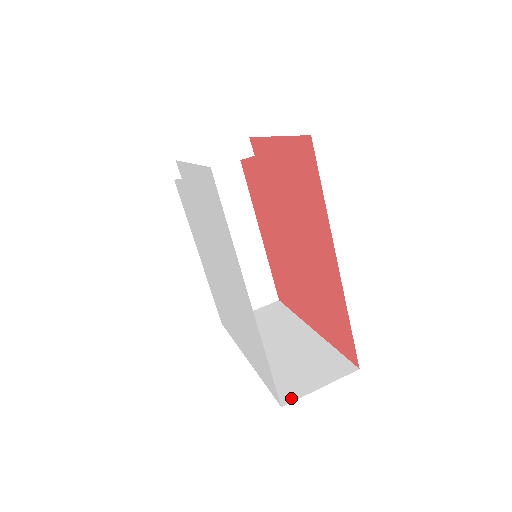
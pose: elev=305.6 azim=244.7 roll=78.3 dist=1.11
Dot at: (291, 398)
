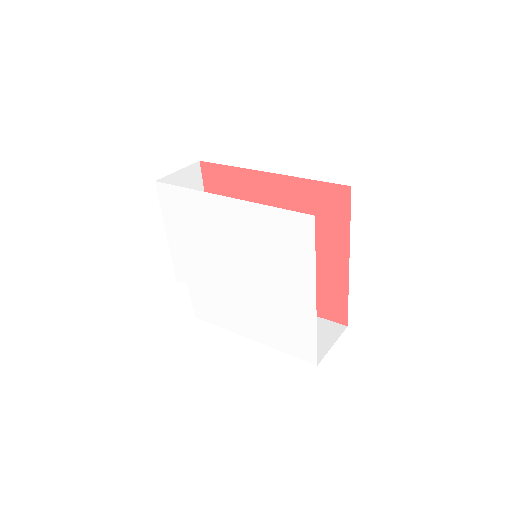
Dot at: occluded
